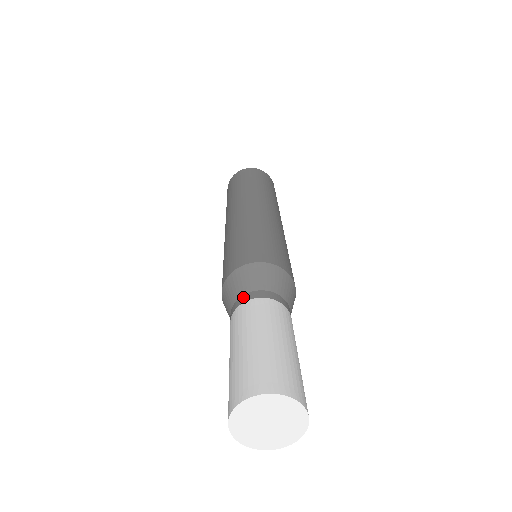
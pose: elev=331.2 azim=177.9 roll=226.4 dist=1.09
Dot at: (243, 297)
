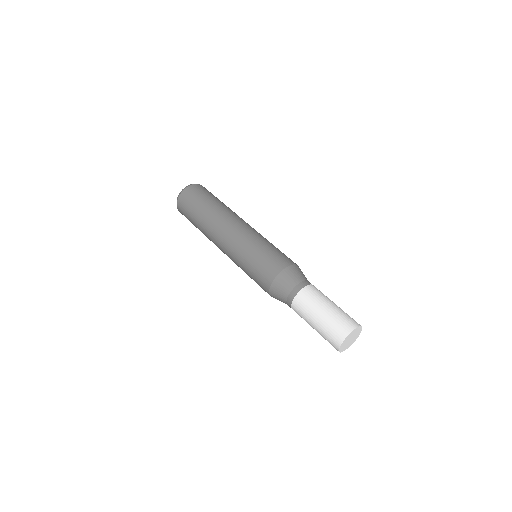
Dot at: (301, 284)
